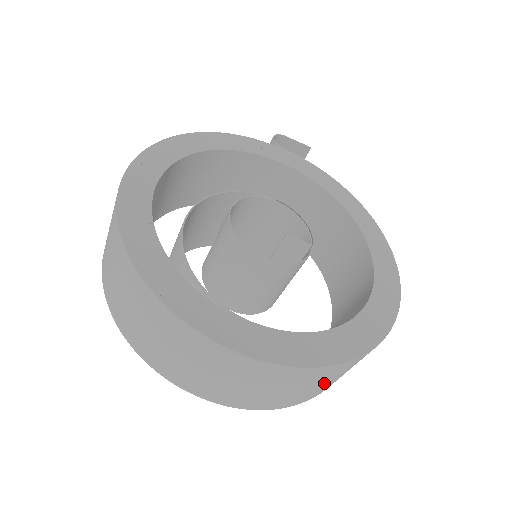
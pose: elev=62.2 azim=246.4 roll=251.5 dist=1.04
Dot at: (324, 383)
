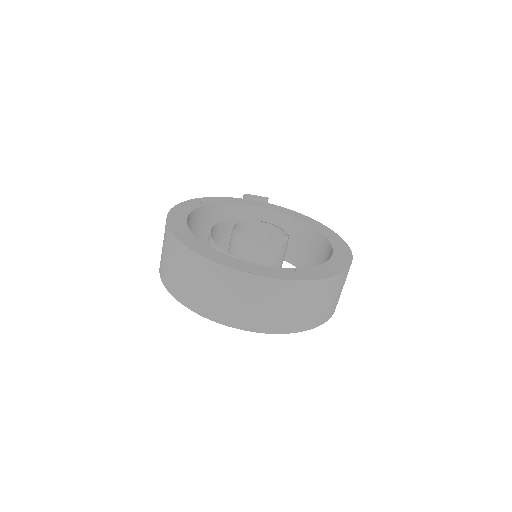
Dot at: (322, 303)
